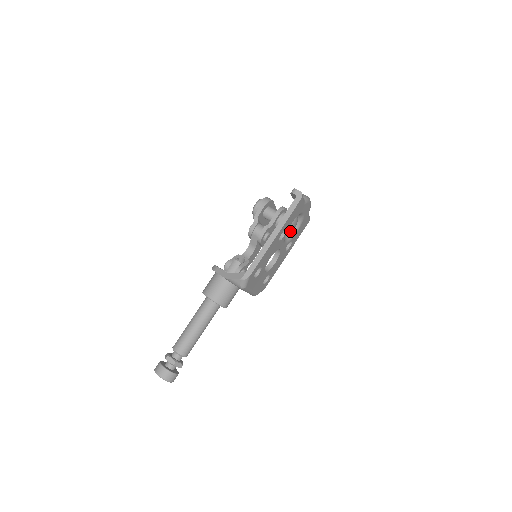
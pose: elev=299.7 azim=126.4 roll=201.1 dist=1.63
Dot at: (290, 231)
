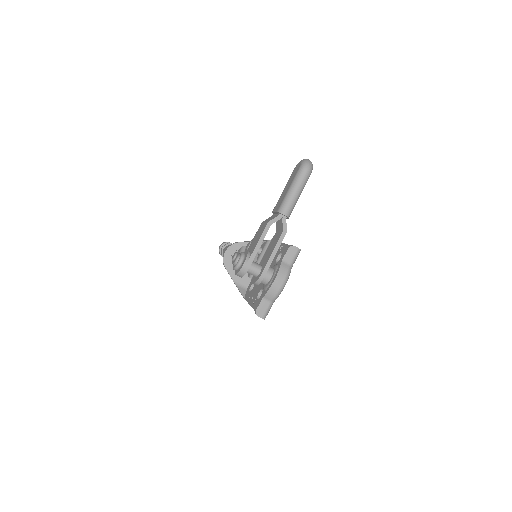
Dot at: occluded
